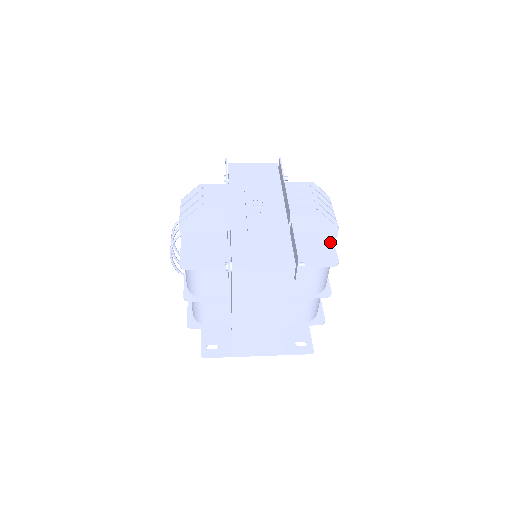
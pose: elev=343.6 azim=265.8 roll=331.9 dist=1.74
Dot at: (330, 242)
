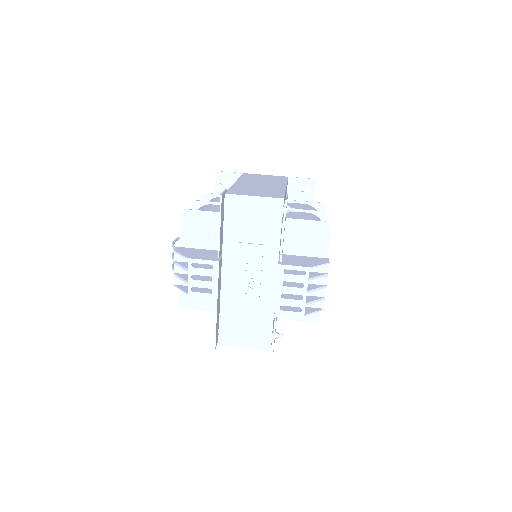
Dot at: occluded
